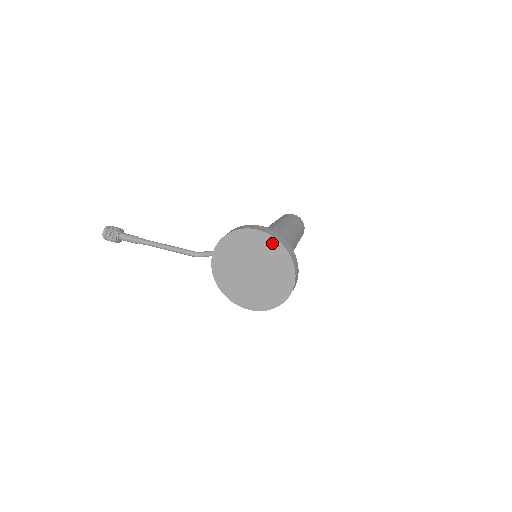
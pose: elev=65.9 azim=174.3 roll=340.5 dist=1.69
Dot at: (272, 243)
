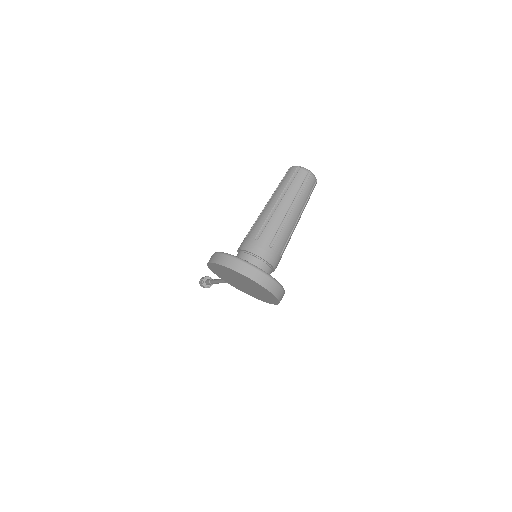
Dot at: (221, 267)
